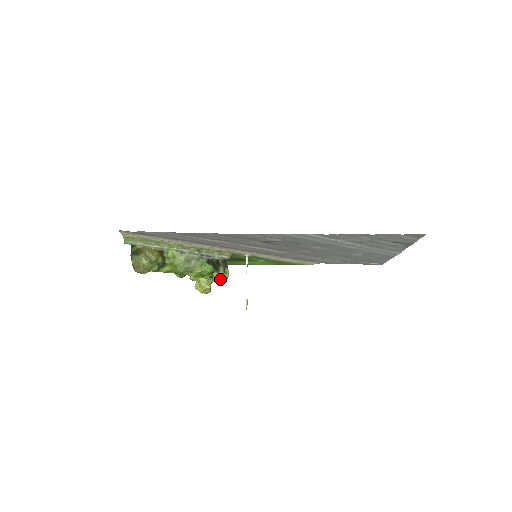
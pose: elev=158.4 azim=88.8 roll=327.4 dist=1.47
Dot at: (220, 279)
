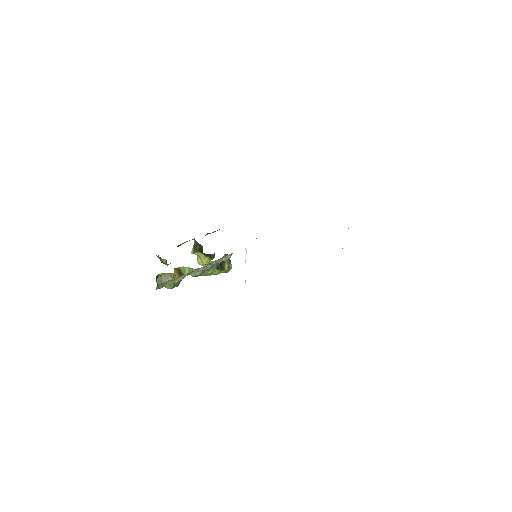
Dot at: (225, 272)
